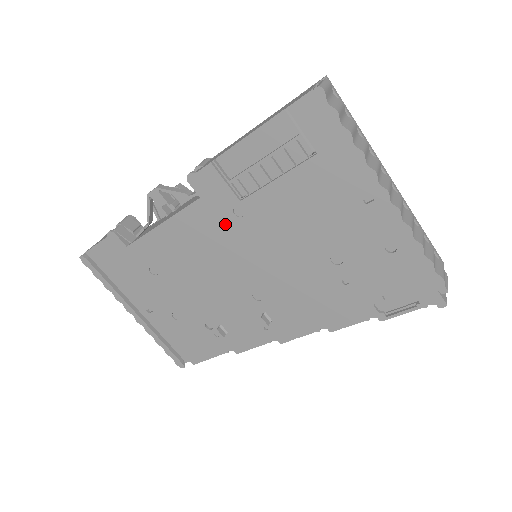
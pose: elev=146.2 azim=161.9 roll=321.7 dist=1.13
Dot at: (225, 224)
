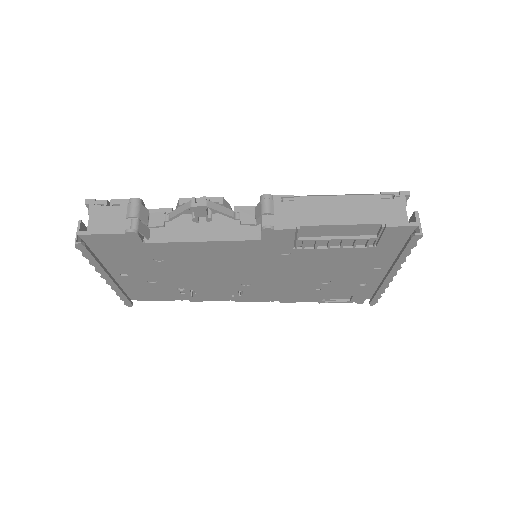
Dot at: (265, 255)
